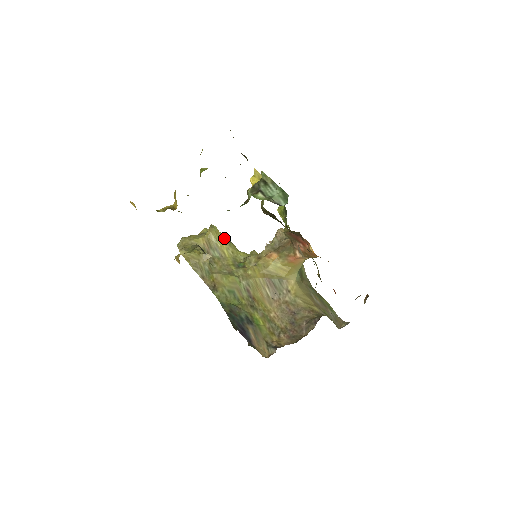
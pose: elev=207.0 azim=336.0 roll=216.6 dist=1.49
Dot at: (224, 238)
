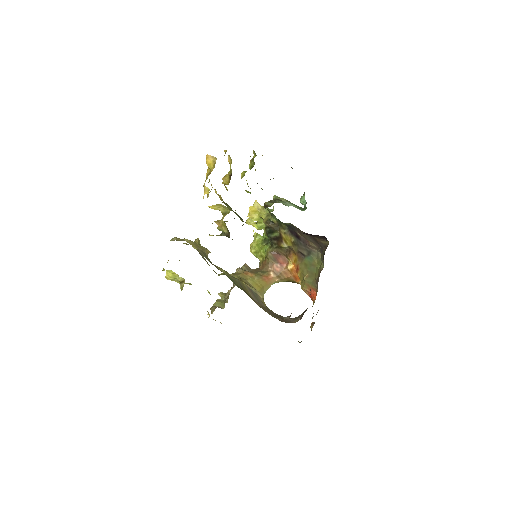
Dot at: occluded
